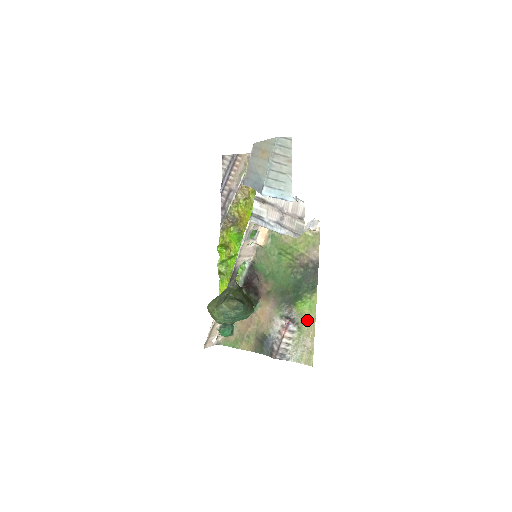
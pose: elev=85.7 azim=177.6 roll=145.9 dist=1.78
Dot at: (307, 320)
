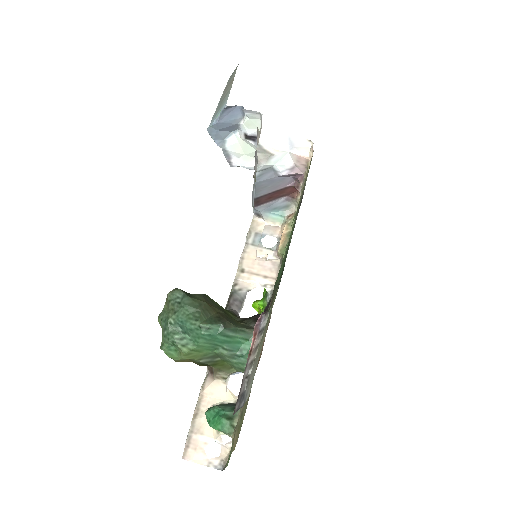
Dot at: (278, 286)
